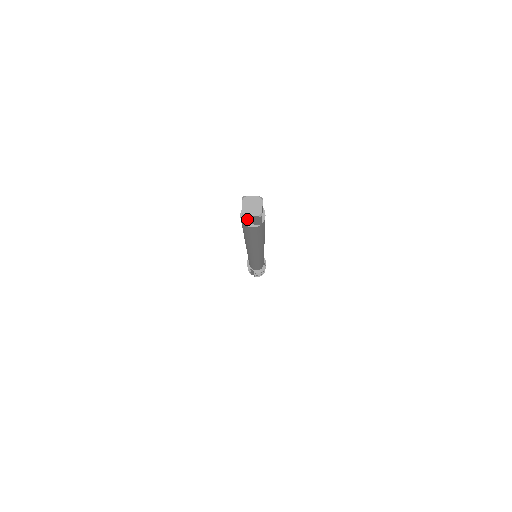
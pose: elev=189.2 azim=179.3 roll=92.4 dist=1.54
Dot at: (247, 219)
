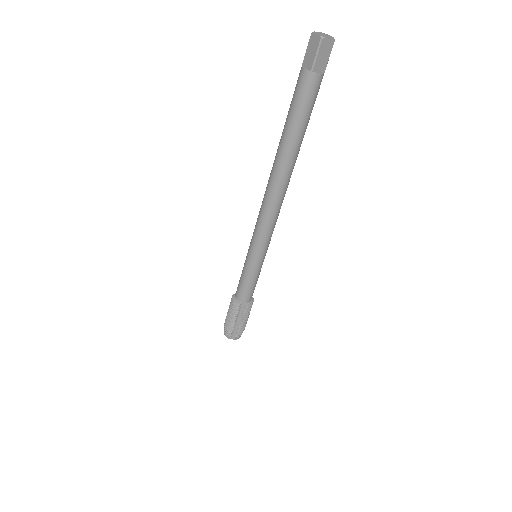
Dot at: (321, 52)
